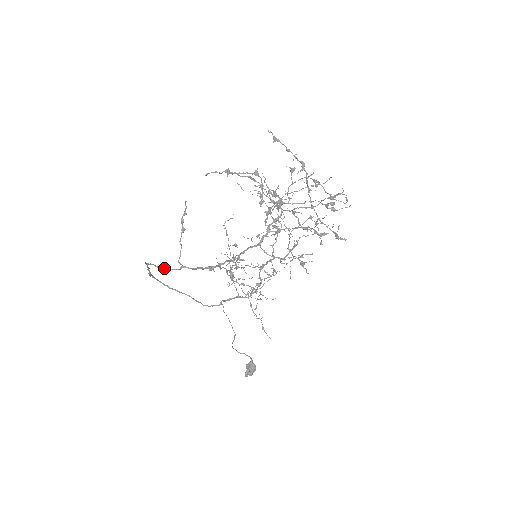
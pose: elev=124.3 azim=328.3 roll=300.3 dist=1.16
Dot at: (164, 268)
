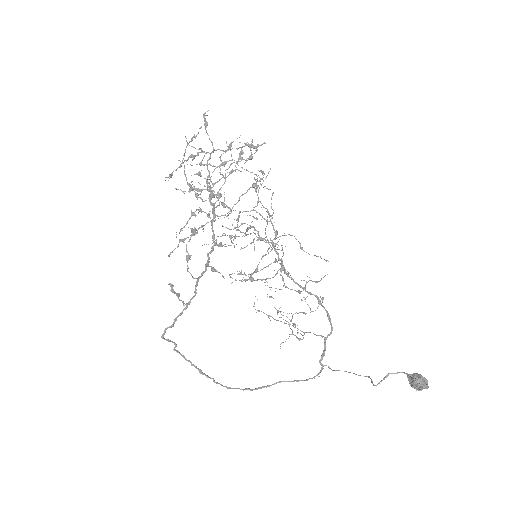
Dot at: (175, 319)
